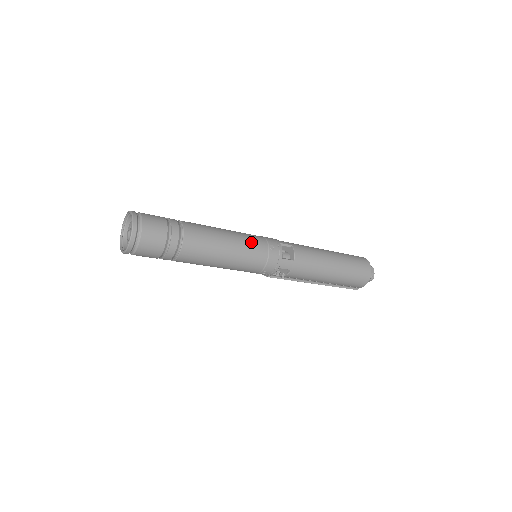
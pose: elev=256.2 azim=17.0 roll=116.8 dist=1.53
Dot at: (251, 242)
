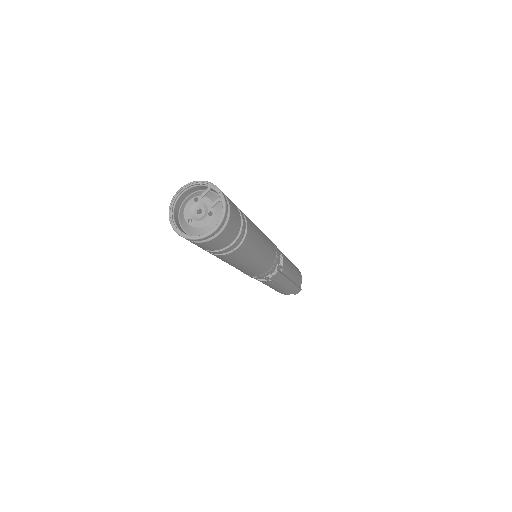
Dot at: occluded
